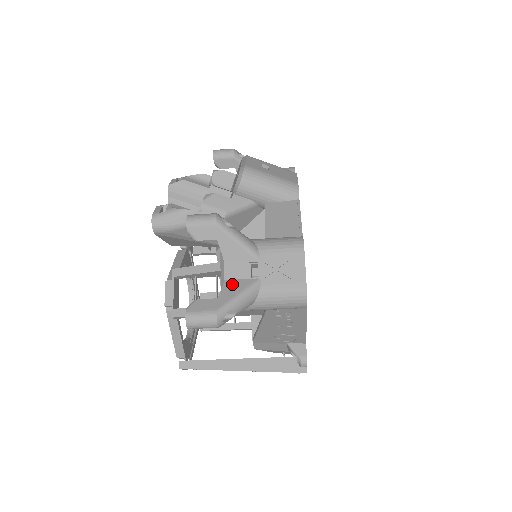
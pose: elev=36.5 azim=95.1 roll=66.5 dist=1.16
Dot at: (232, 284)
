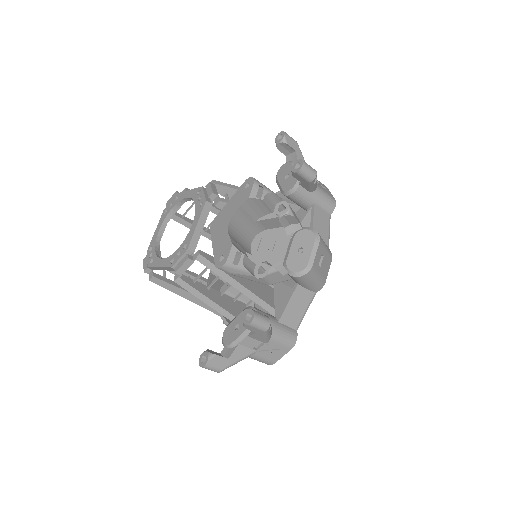
Dot at: (241, 350)
